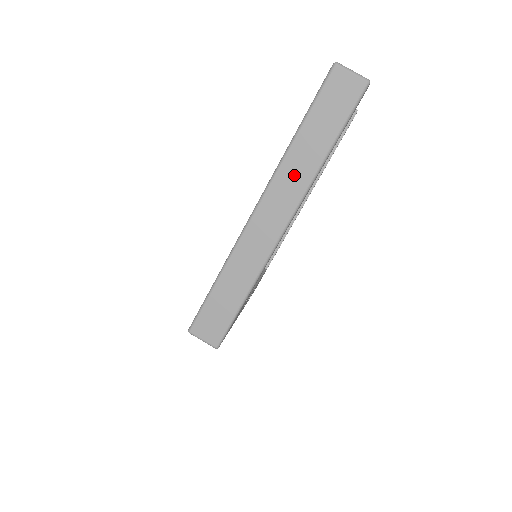
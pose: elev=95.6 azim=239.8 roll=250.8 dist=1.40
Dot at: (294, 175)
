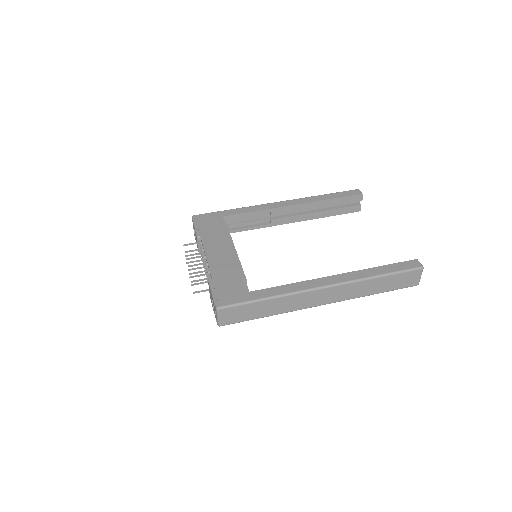
Dot at: (355, 290)
